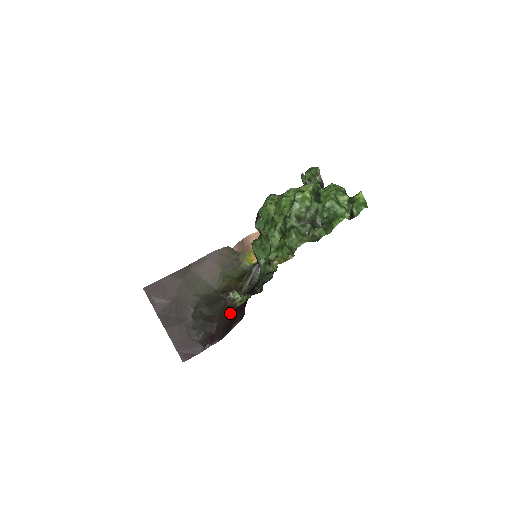
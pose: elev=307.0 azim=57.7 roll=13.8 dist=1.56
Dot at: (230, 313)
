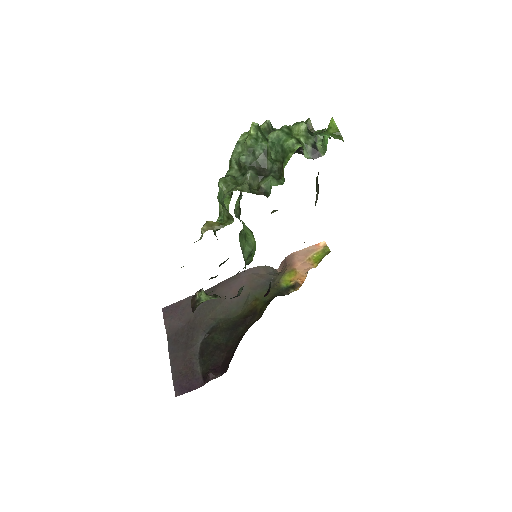
Dot at: occluded
